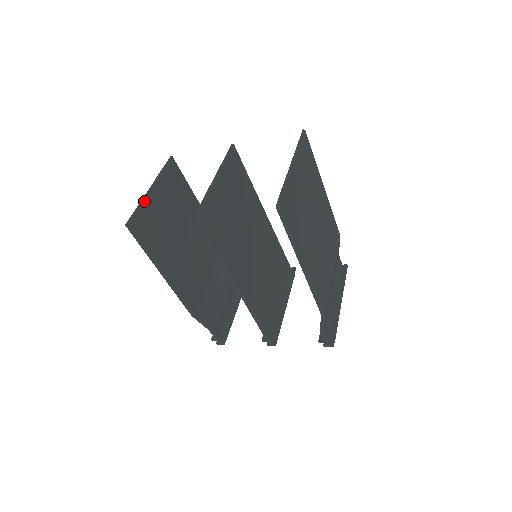
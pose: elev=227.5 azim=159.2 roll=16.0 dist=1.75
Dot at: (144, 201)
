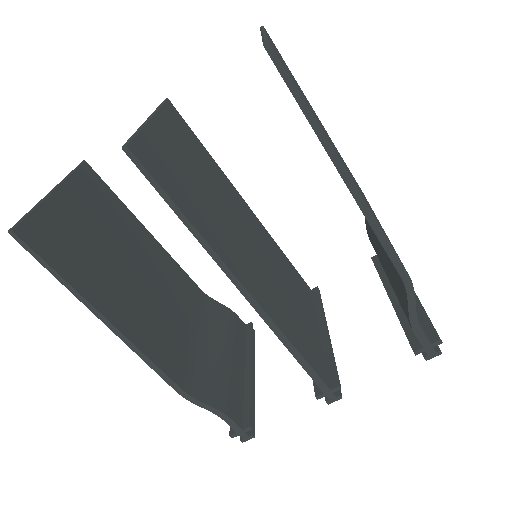
Dot at: (43, 204)
